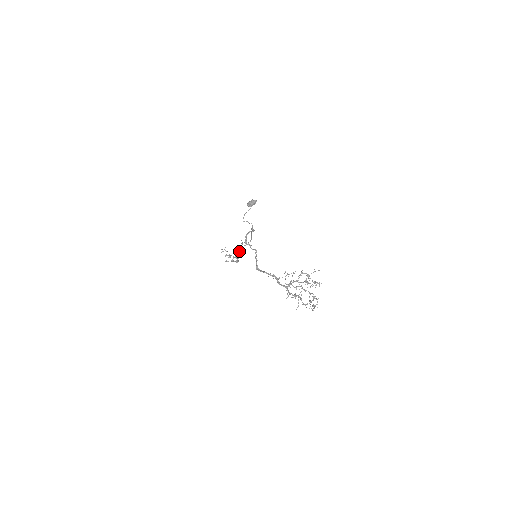
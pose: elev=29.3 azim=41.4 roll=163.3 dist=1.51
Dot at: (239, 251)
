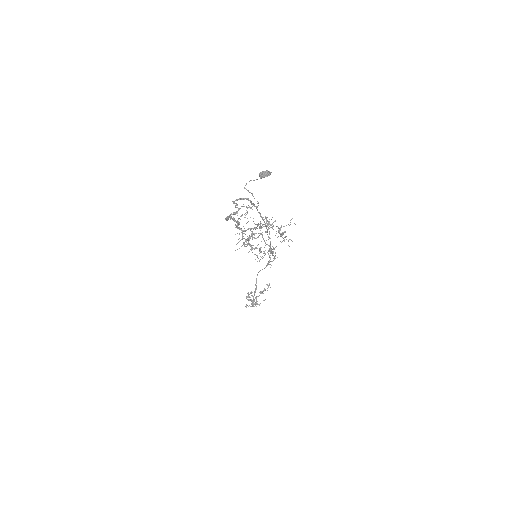
Dot at: (256, 281)
